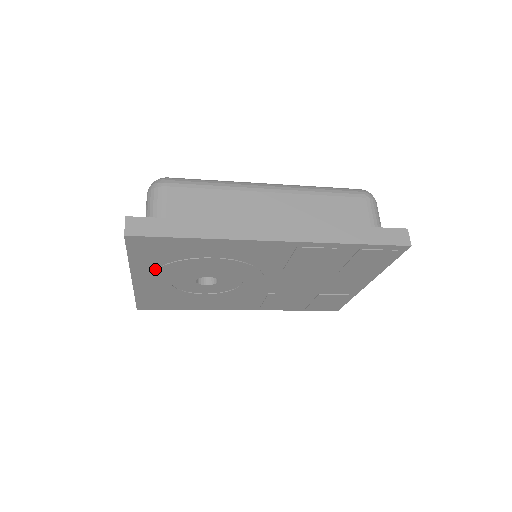
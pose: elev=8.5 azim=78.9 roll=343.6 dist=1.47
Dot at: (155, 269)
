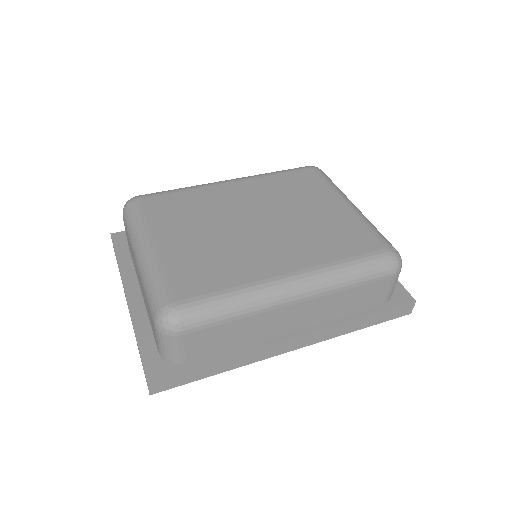
Dot at: occluded
